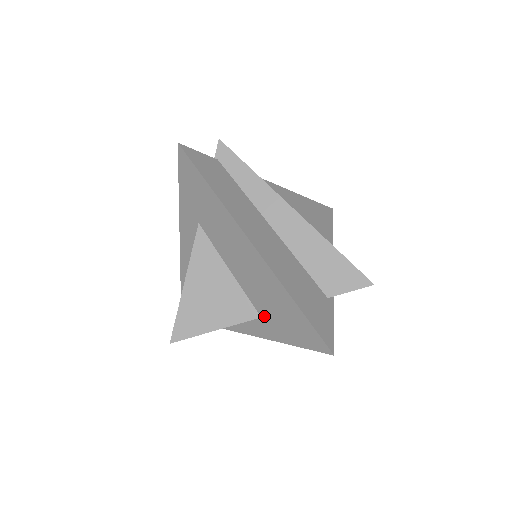
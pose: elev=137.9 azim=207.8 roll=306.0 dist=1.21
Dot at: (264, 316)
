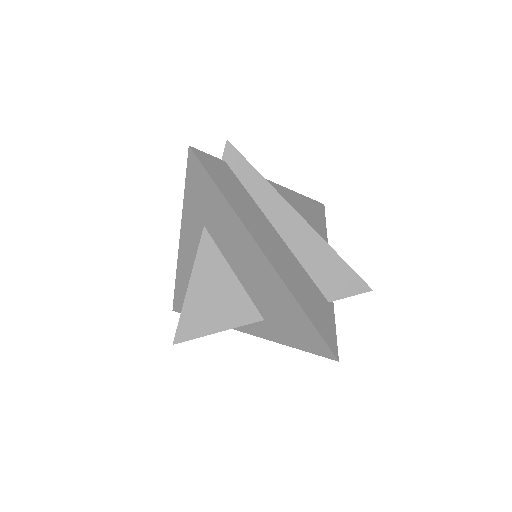
Dot at: (268, 319)
